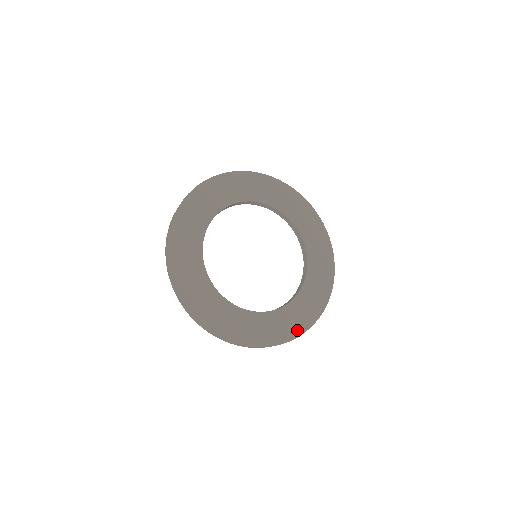
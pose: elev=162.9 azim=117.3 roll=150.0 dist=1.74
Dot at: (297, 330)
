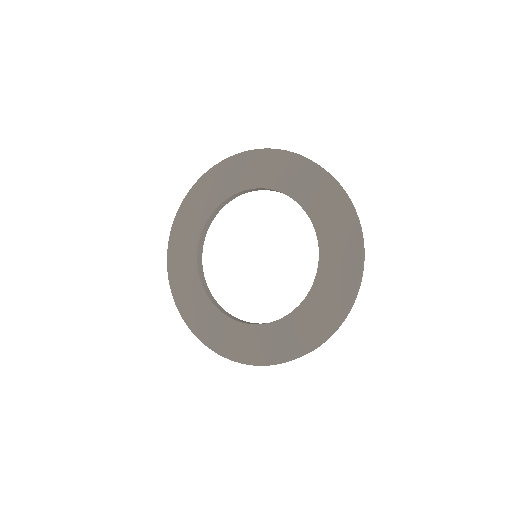
Dot at: (298, 349)
